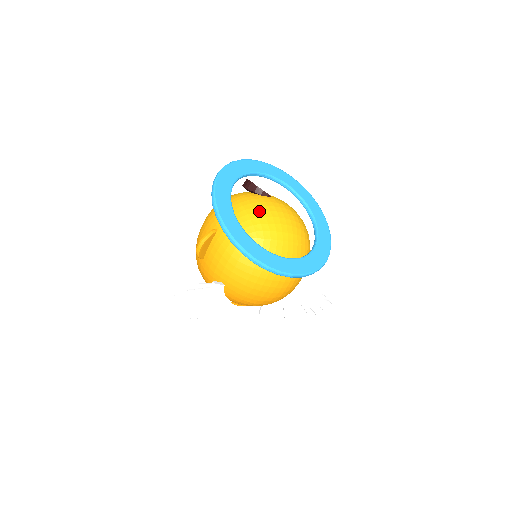
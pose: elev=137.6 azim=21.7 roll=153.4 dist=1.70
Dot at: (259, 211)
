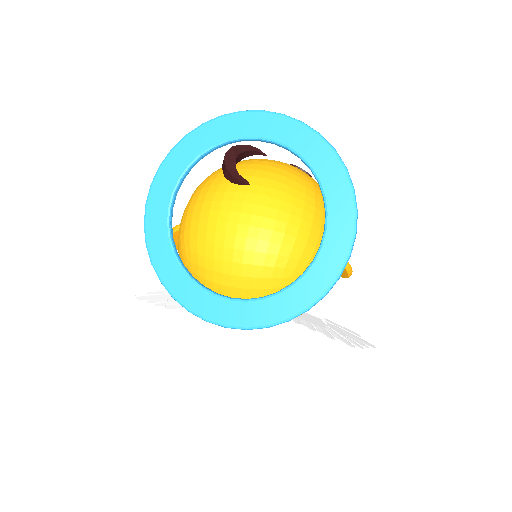
Dot at: (203, 219)
